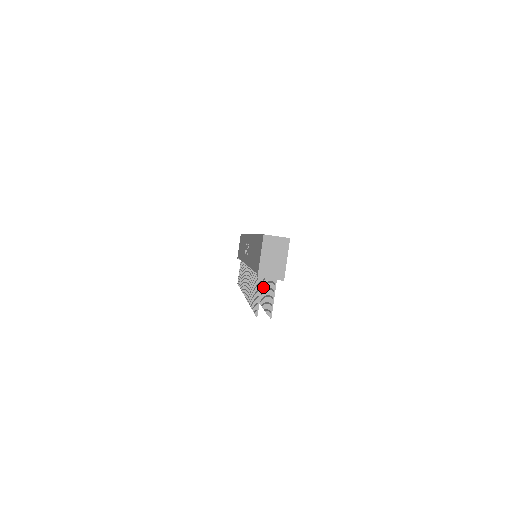
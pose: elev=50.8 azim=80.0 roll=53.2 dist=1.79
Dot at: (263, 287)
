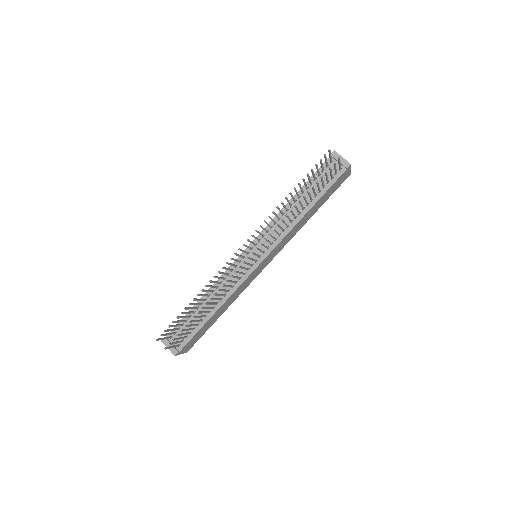
Dot at: occluded
